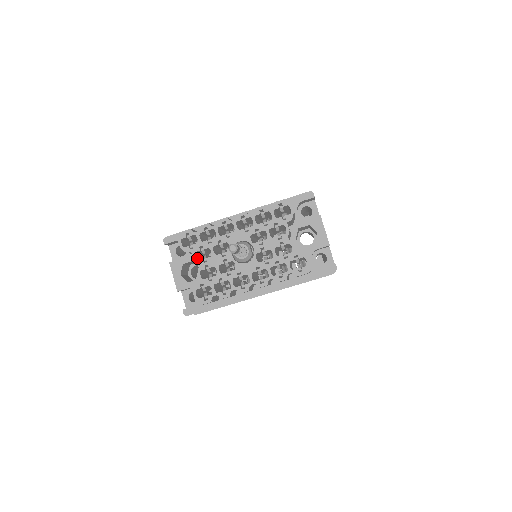
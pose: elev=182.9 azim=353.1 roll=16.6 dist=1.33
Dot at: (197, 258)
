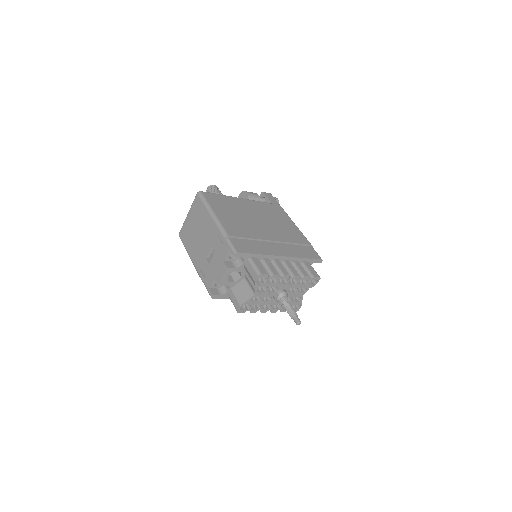
Dot at: (255, 286)
